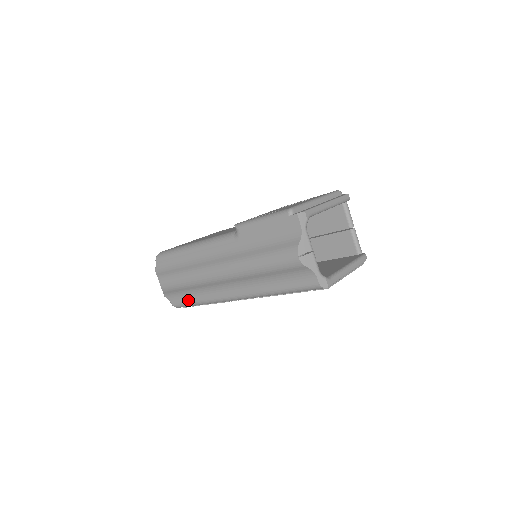
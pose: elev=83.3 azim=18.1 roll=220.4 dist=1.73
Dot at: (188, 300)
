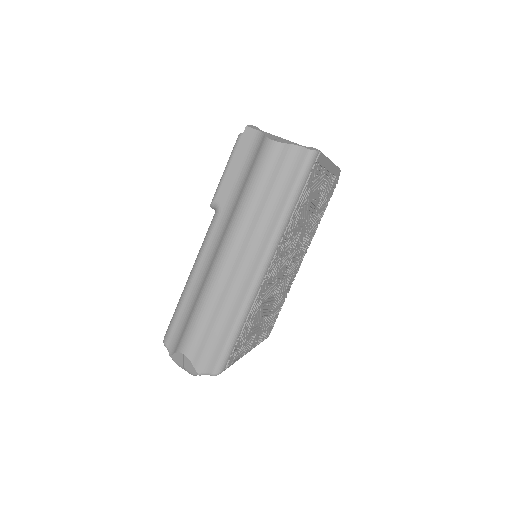
Dot at: (223, 340)
